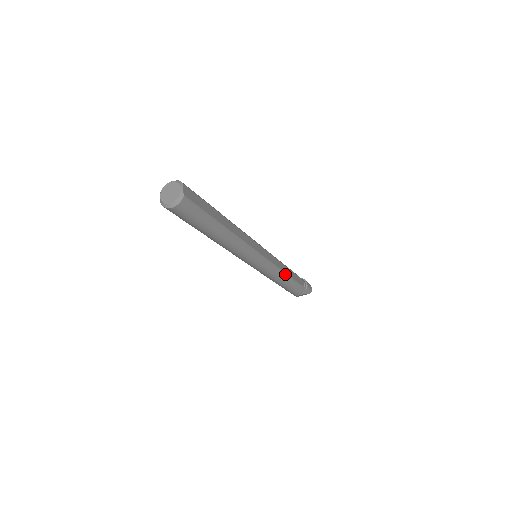
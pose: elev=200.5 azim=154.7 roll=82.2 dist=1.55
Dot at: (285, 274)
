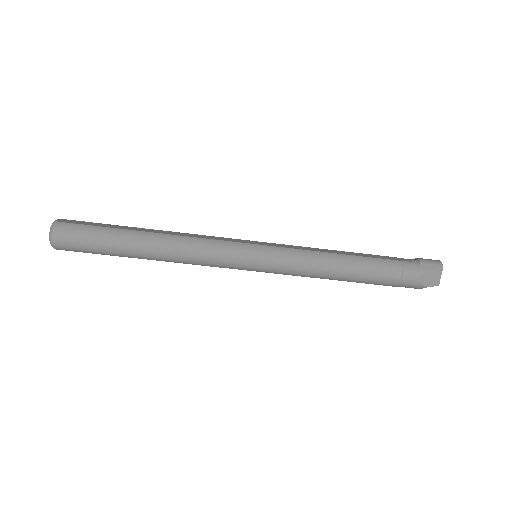
Dot at: (331, 254)
